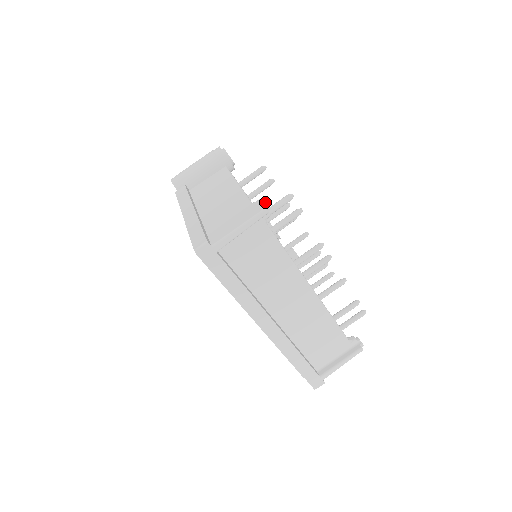
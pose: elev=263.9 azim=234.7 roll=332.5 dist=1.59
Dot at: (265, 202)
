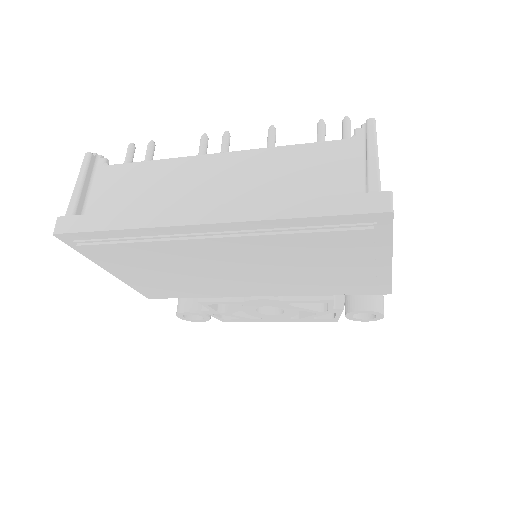
Dot at: occluded
